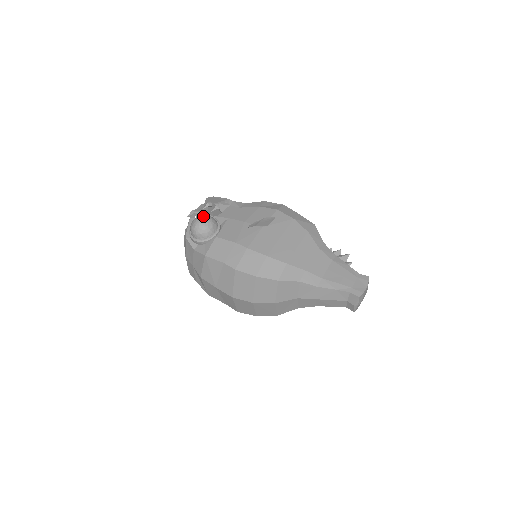
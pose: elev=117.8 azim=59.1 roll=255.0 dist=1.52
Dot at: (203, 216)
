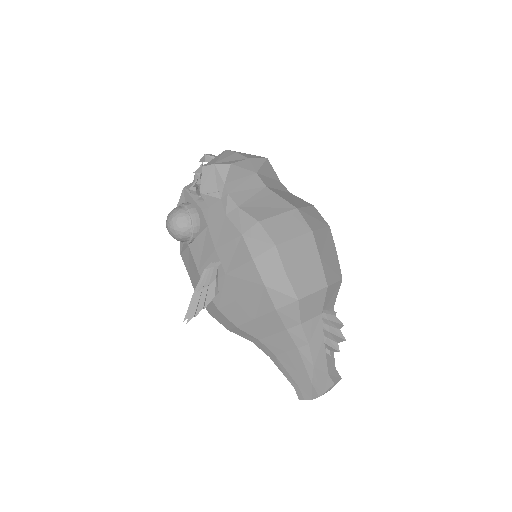
Dot at: (171, 223)
